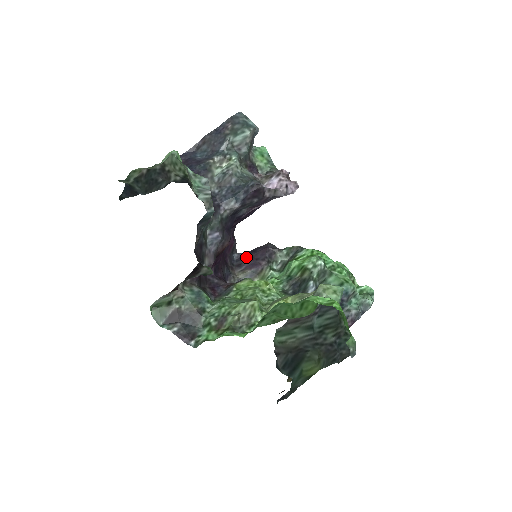
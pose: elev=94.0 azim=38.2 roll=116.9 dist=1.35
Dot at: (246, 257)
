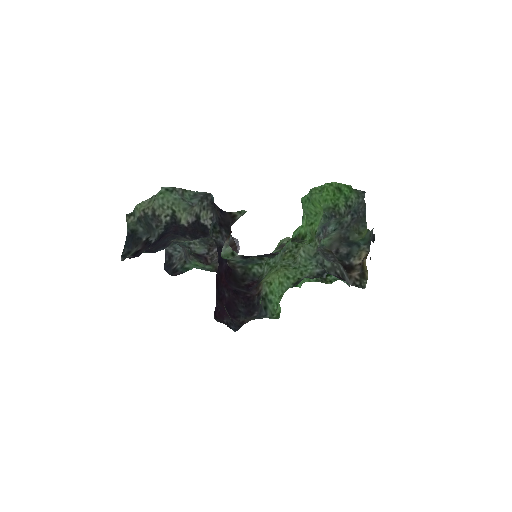
Dot at: occluded
